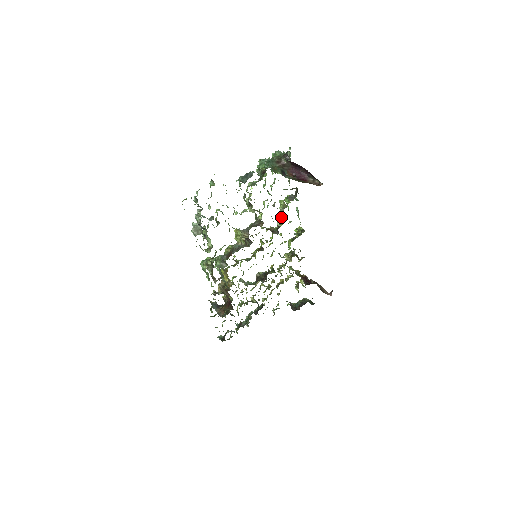
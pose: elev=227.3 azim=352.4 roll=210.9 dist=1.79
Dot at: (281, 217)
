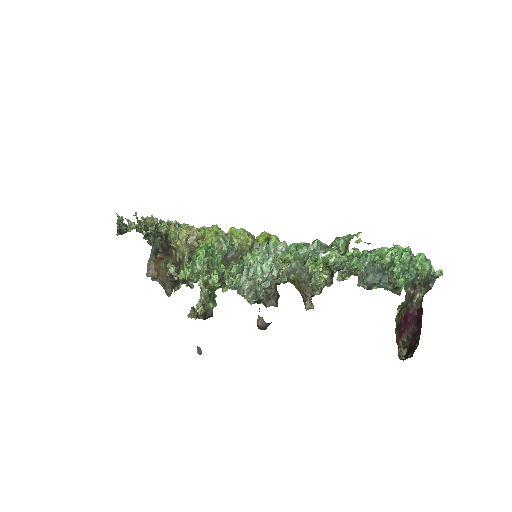
Dot at: occluded
